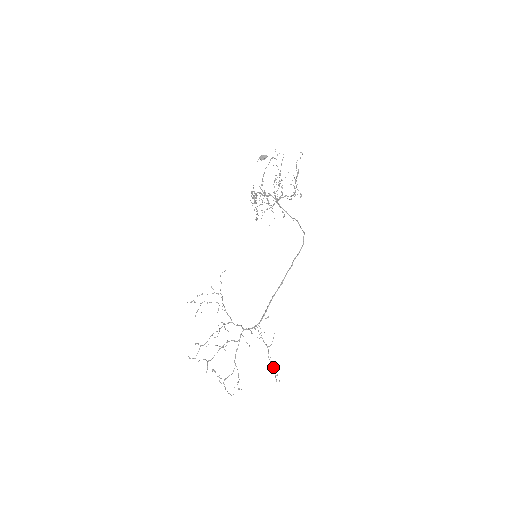
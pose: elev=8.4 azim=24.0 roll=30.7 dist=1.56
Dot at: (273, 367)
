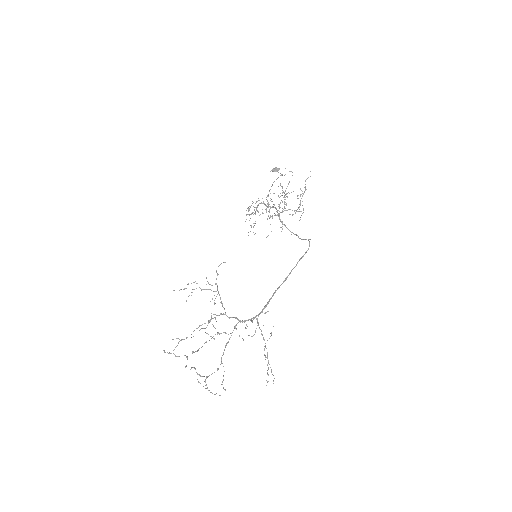
Dot at: occluded
